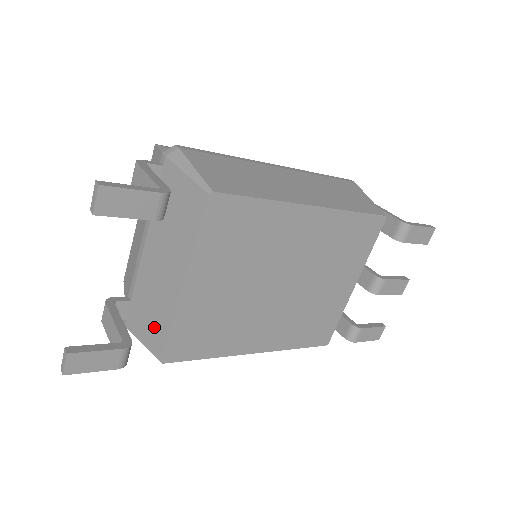
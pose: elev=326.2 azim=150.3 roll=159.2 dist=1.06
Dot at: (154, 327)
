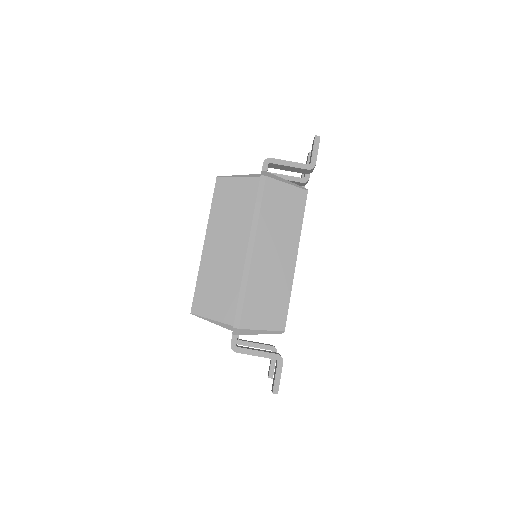
Dot at: occluded
